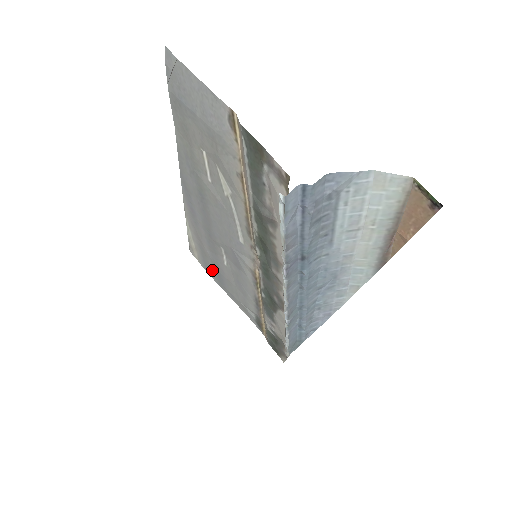
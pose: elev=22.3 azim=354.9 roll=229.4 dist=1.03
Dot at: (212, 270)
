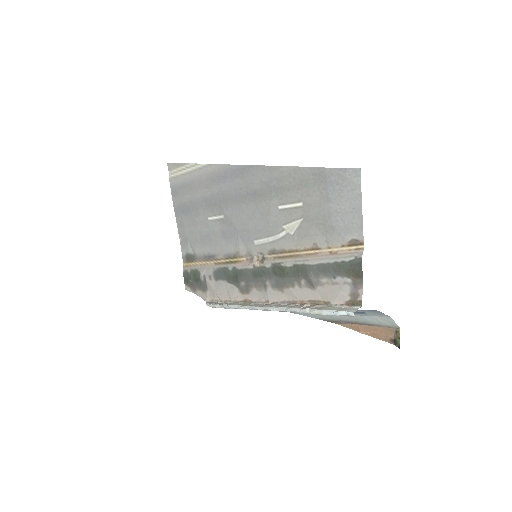
Dot at: (182, 199)
